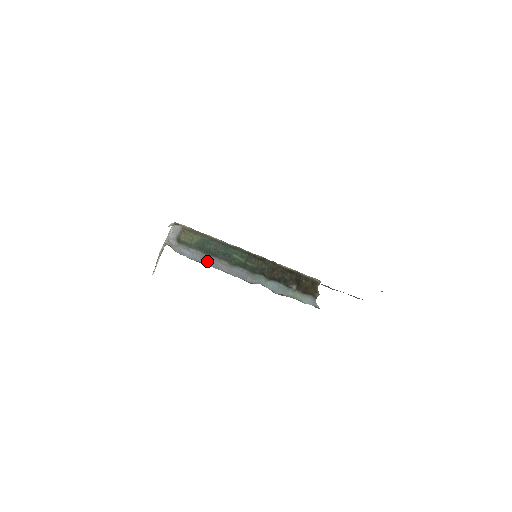
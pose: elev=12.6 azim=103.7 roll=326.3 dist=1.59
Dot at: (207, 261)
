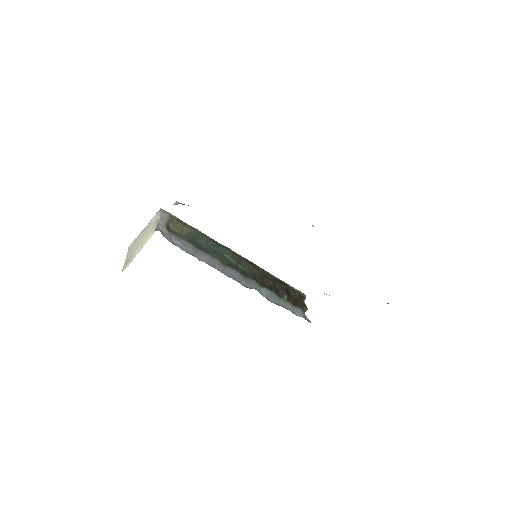
Dot at: (200, 256)
